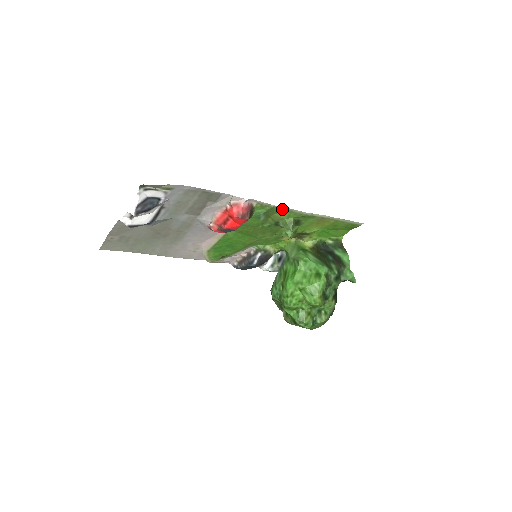
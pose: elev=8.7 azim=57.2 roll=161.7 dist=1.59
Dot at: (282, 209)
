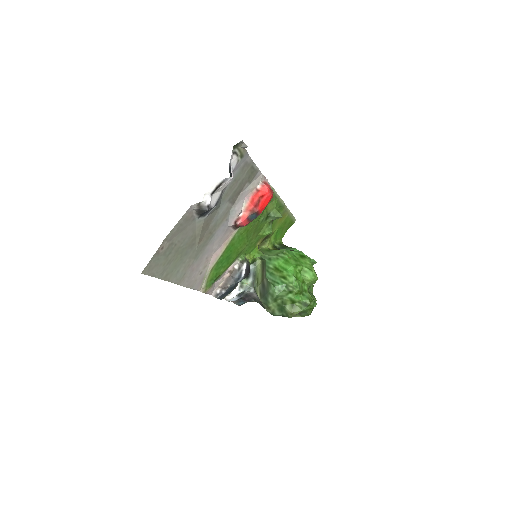
Dot at: (275, 196)
